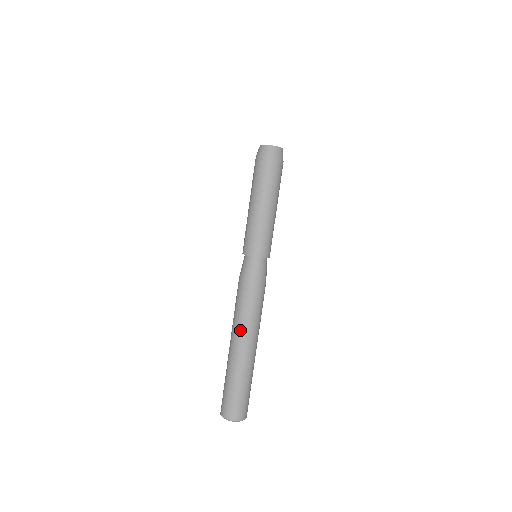
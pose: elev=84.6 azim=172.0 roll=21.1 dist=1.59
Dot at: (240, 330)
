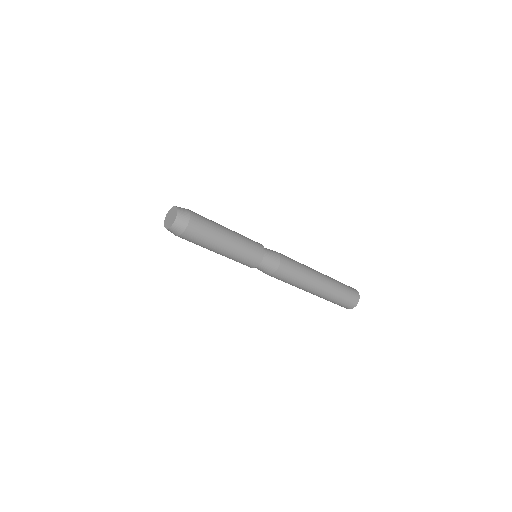
Dot at: (307, 284)
